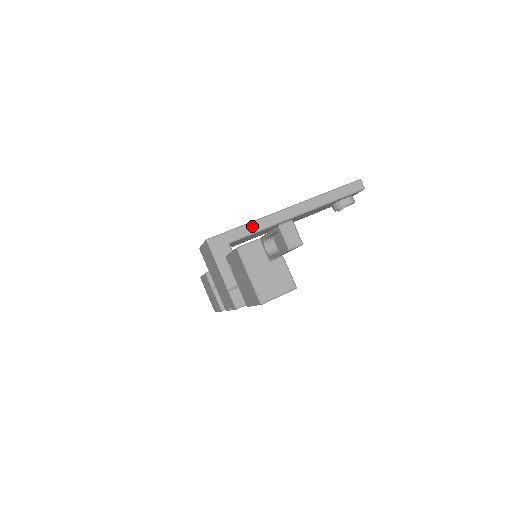
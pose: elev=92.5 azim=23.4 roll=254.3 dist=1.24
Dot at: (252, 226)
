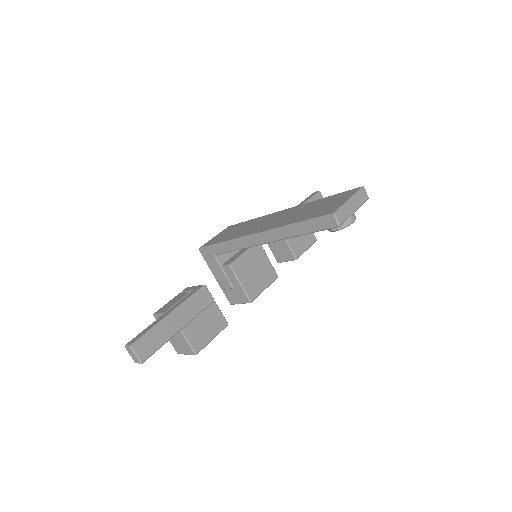
Dot at: (228, 245)
